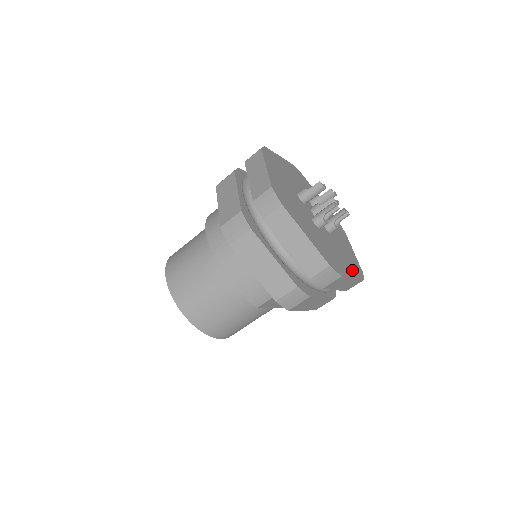
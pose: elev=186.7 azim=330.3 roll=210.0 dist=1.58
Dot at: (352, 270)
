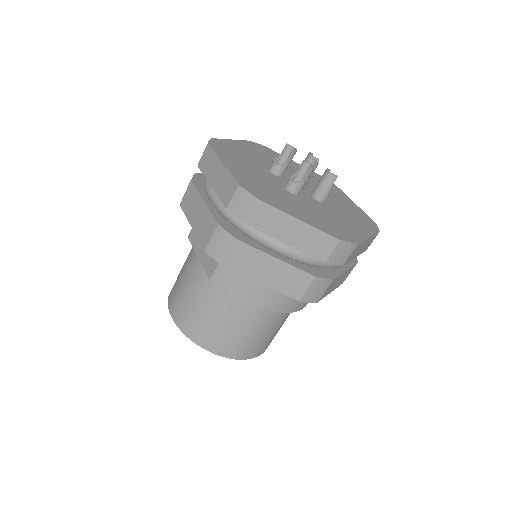
Dot at: (340, 194)
